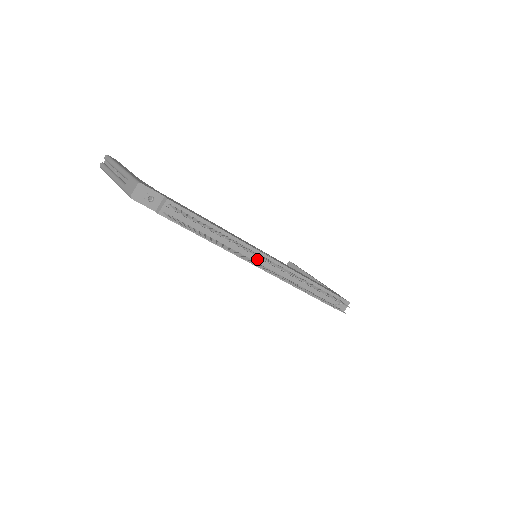
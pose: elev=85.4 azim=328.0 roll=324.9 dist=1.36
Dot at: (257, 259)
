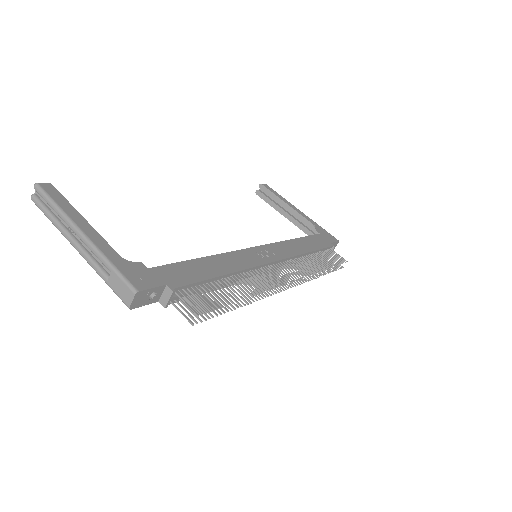
Dot at: (264, 272)
